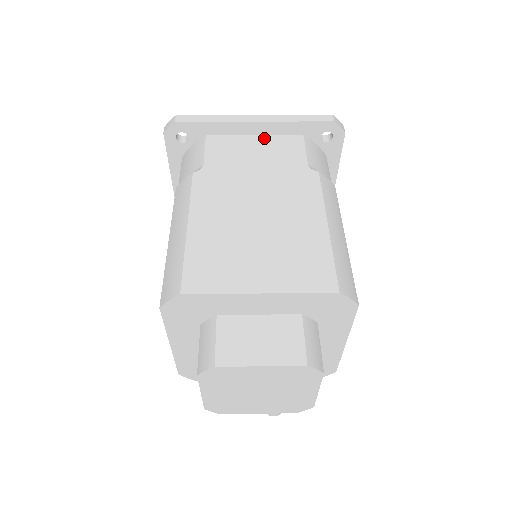
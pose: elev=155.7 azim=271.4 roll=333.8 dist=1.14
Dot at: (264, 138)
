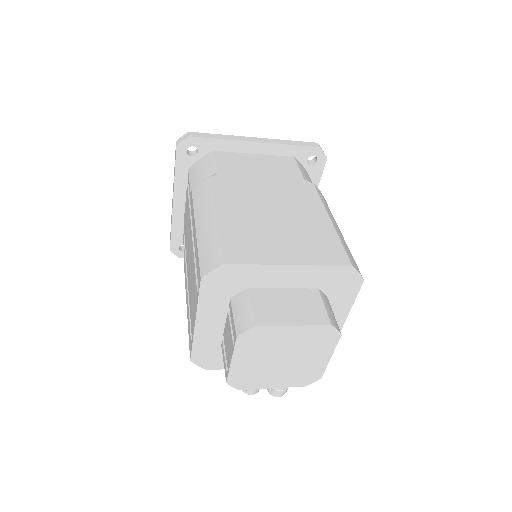
Dot at: (263, 157)
